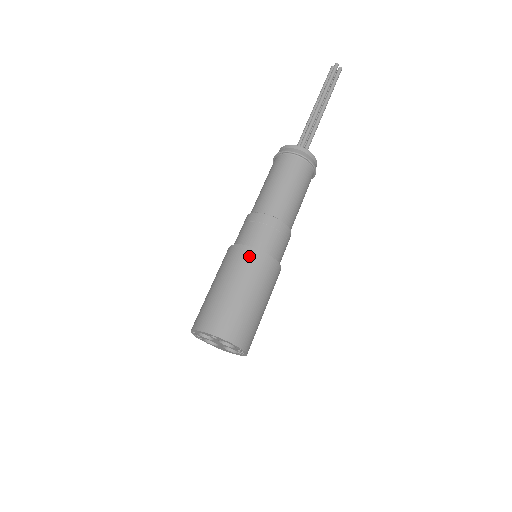
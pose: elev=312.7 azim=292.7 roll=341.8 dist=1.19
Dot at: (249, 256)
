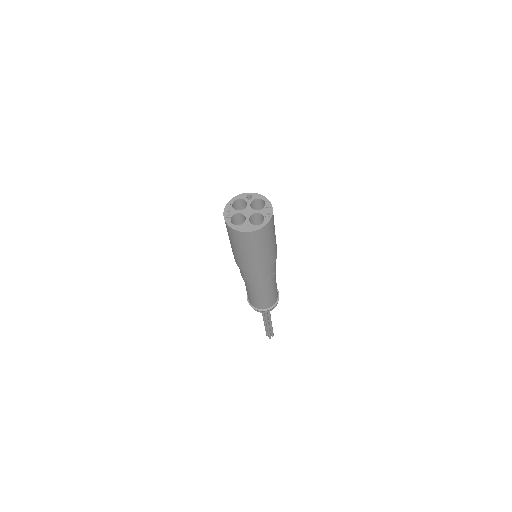
Dot at: occluded
